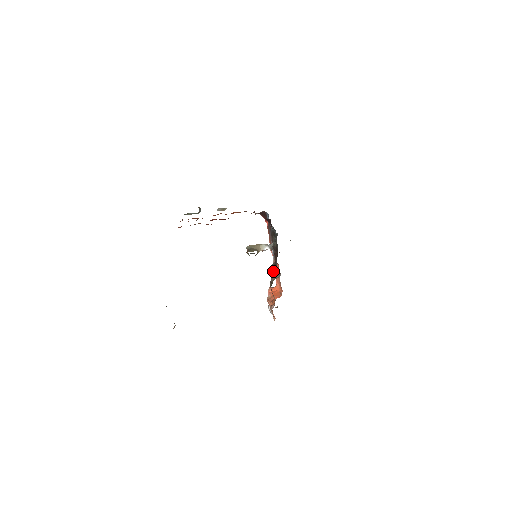
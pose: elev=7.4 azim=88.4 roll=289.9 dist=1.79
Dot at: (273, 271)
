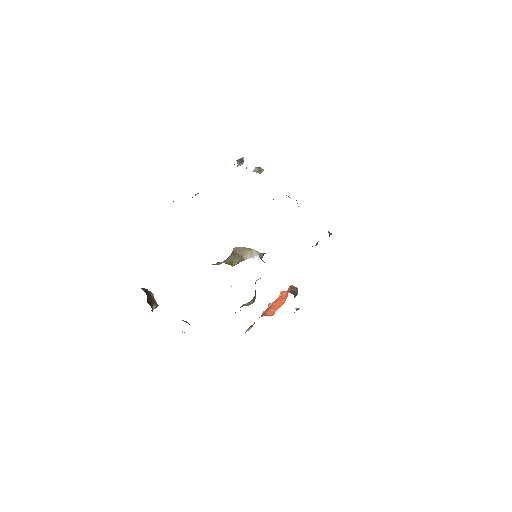
Dot at: occluded
